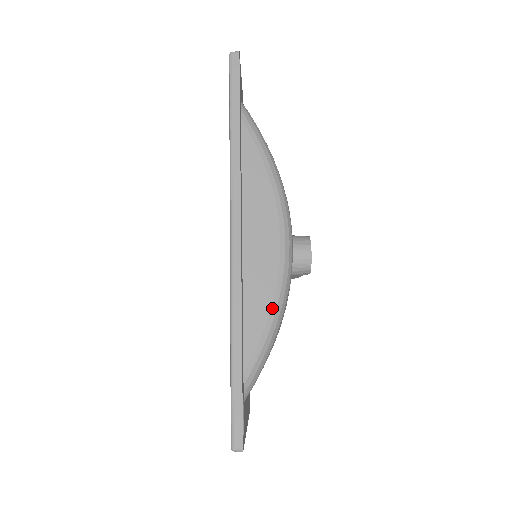
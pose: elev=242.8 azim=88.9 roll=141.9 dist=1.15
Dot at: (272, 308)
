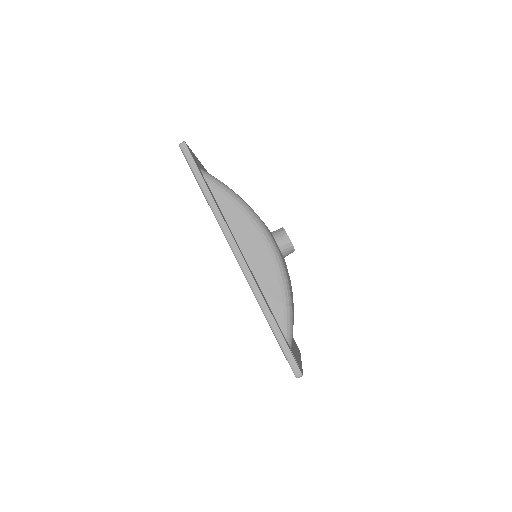
Dot at: (281, 288)
